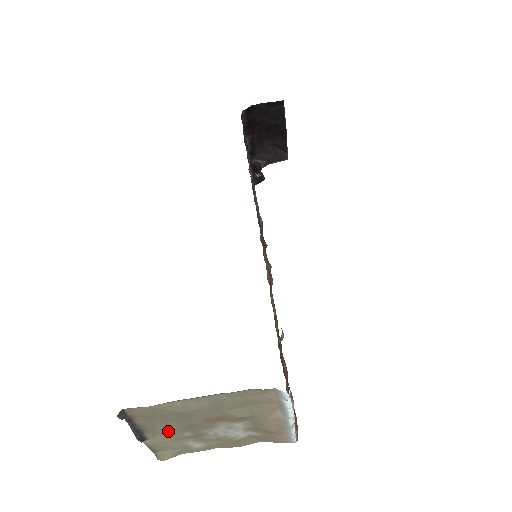
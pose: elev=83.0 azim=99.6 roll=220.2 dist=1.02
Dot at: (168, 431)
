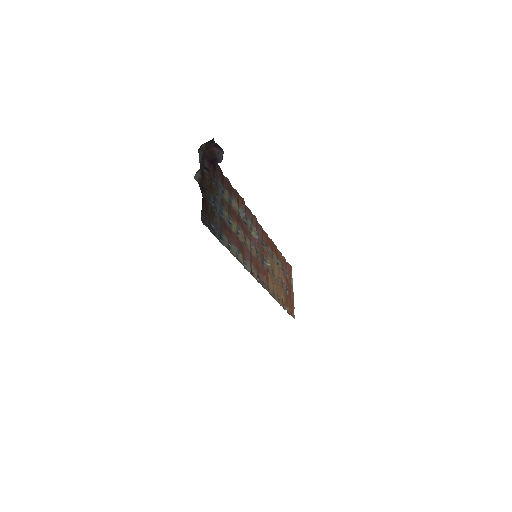
Dot at: occluded
